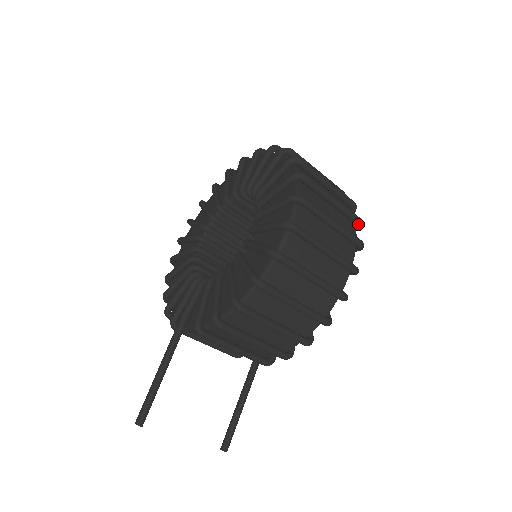
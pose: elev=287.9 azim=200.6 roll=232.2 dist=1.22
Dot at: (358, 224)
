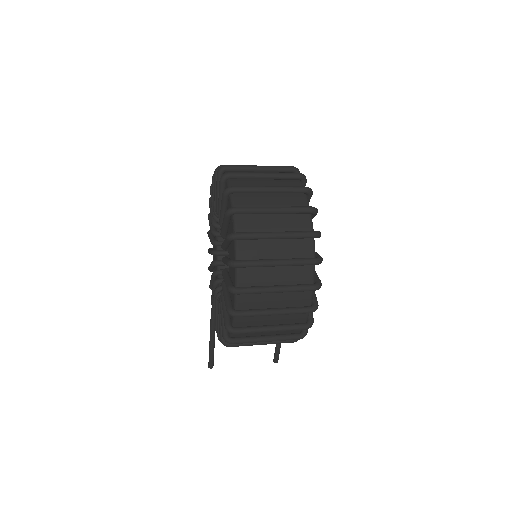
Dot at: (314, 265)
